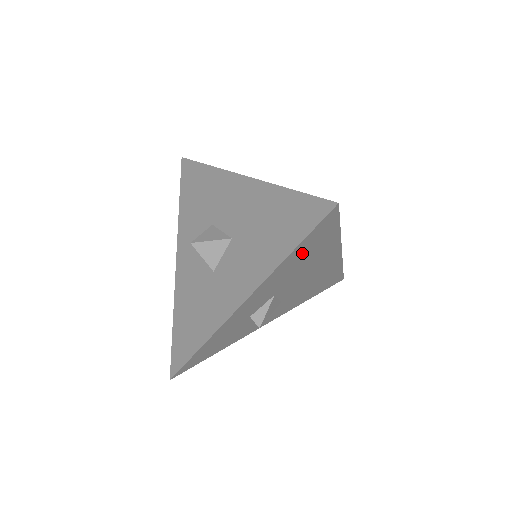
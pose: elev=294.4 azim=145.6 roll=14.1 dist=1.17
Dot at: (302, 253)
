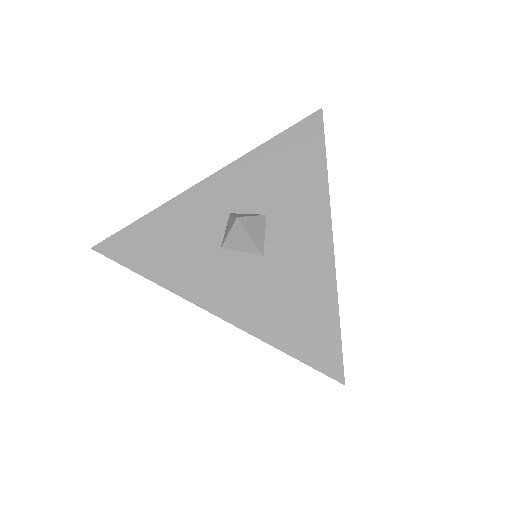
Dot at: occluded
